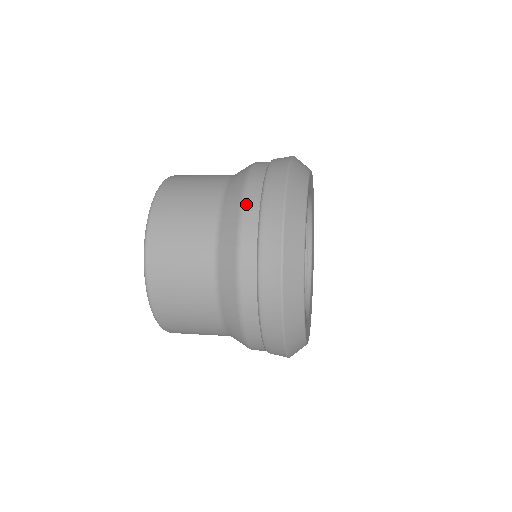
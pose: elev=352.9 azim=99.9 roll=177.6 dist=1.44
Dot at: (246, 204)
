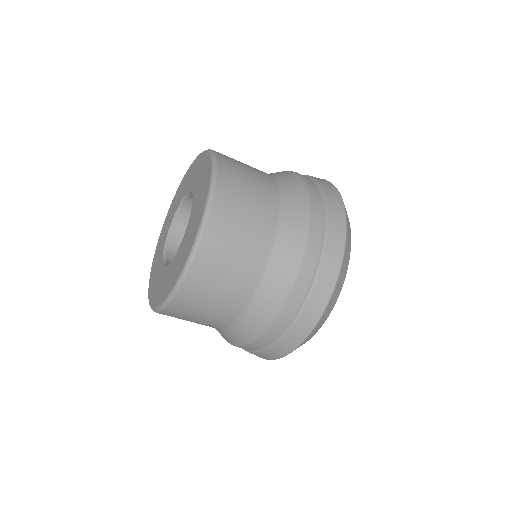
Dot at: (313, 213)
